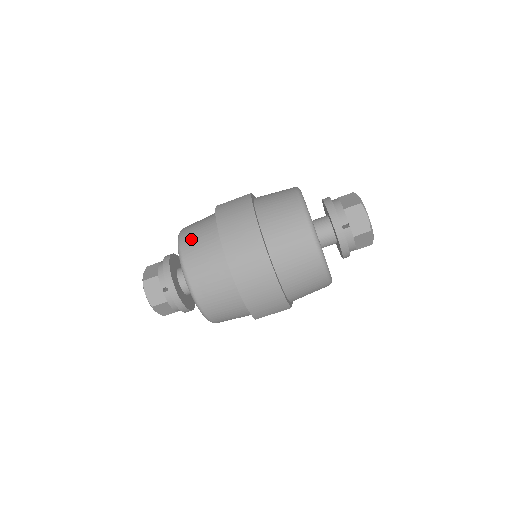
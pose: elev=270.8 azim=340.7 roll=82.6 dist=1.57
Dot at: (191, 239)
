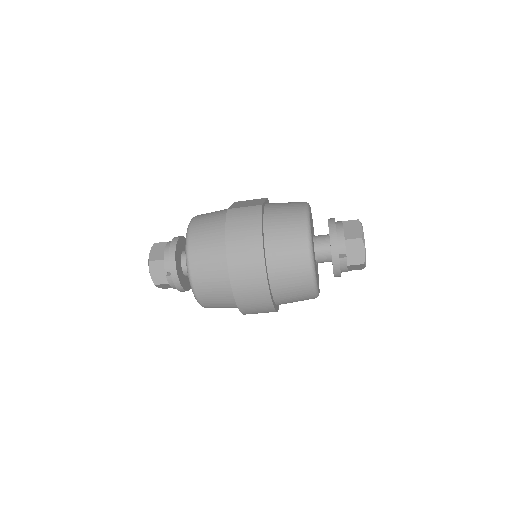
Dot at: (199, 240)
